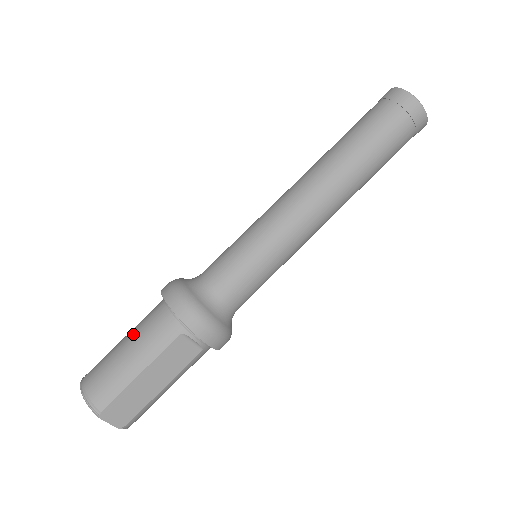
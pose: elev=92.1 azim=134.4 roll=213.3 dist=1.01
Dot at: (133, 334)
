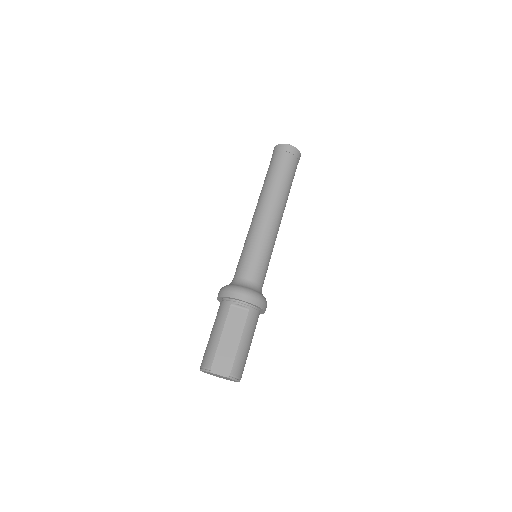
Dot at: occluded
